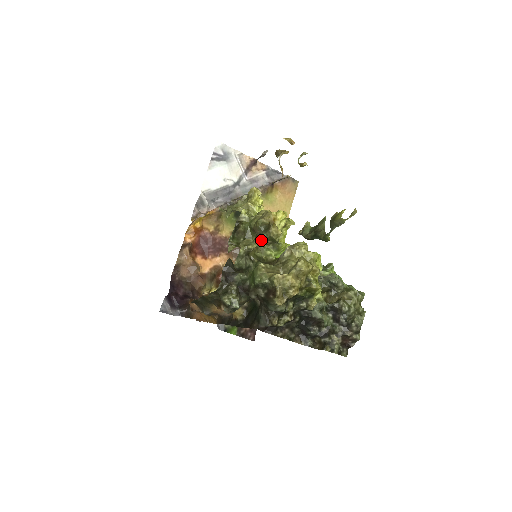
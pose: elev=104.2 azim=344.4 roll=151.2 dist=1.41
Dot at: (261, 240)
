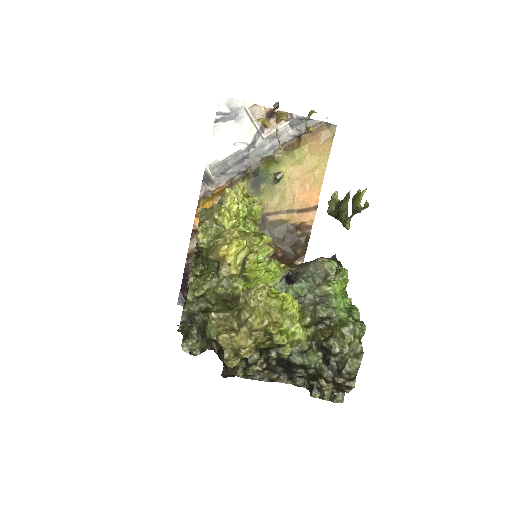
Dot at: (212, 282)
